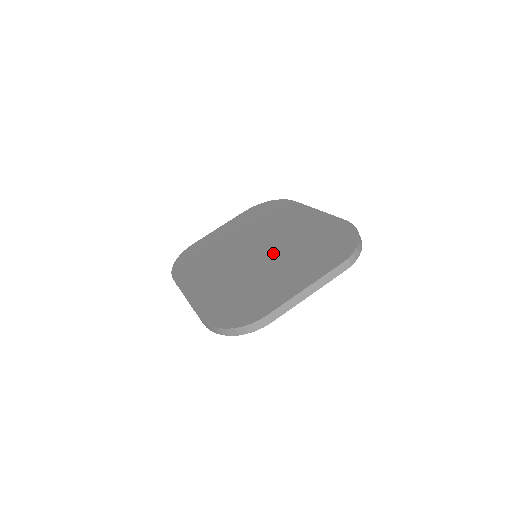
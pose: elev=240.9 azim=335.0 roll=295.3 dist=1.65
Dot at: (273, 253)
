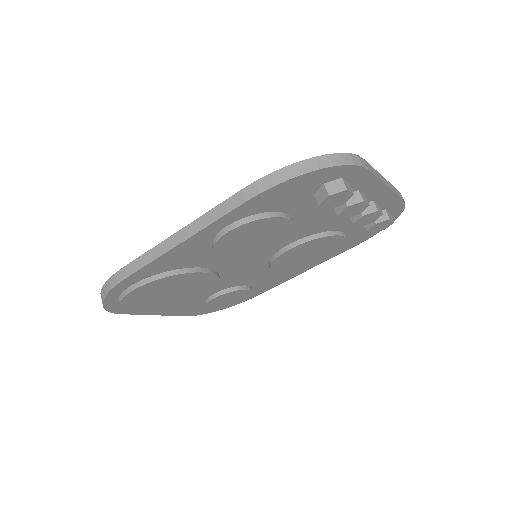
Dot at: occluded
